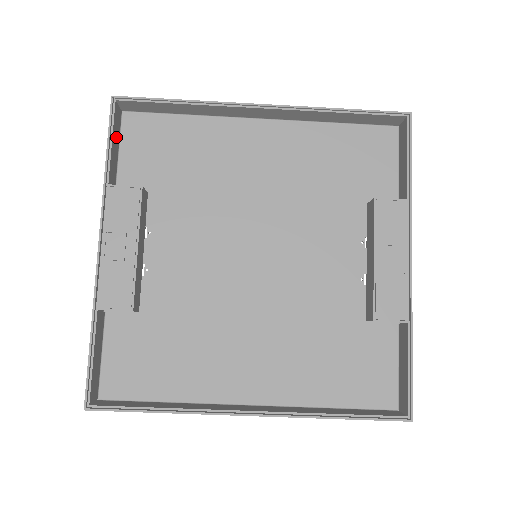
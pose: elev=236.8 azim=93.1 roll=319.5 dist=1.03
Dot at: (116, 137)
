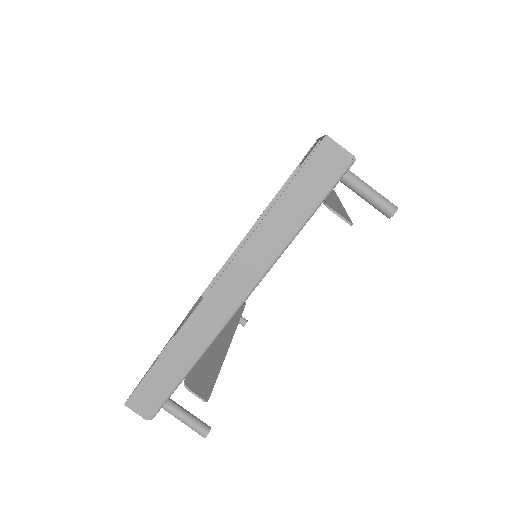
Dot at: occluded
